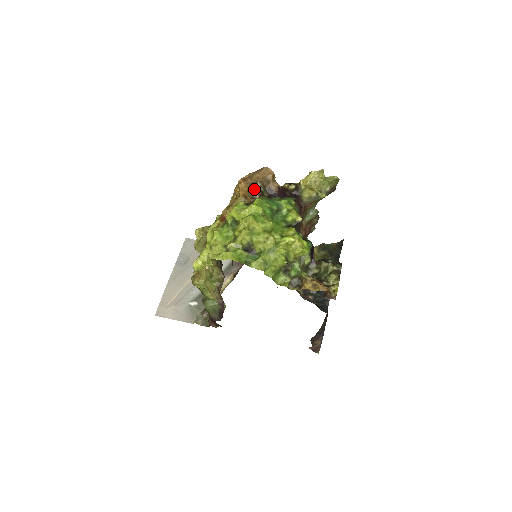
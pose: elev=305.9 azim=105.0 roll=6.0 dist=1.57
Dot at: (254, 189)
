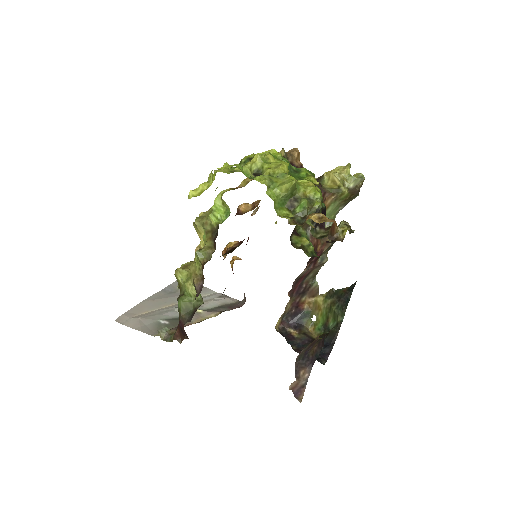
Dot at: occluded
